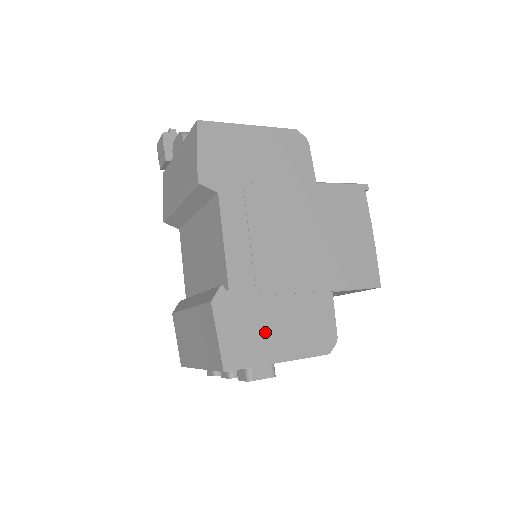
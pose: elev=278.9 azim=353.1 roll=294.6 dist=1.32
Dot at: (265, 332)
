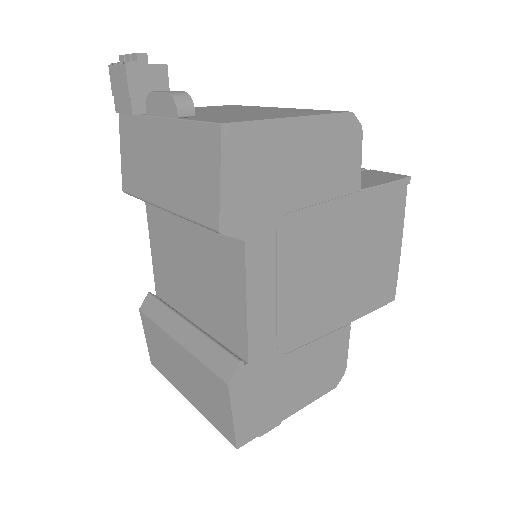
Dot at: (281, 392)
